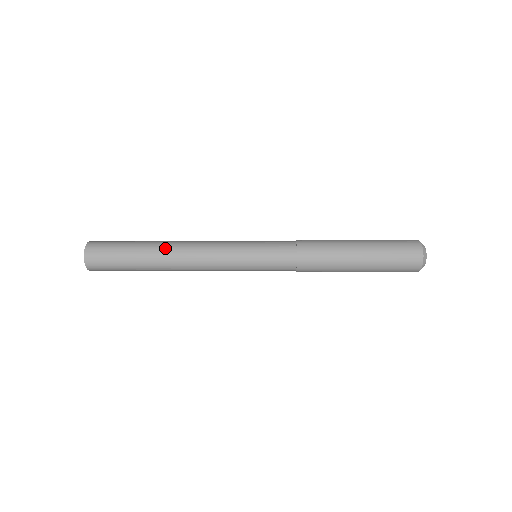
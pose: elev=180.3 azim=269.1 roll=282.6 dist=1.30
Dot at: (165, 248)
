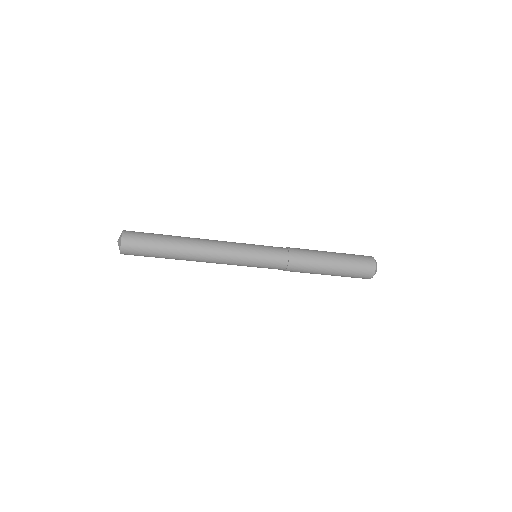
Dot at: (188, 237)
